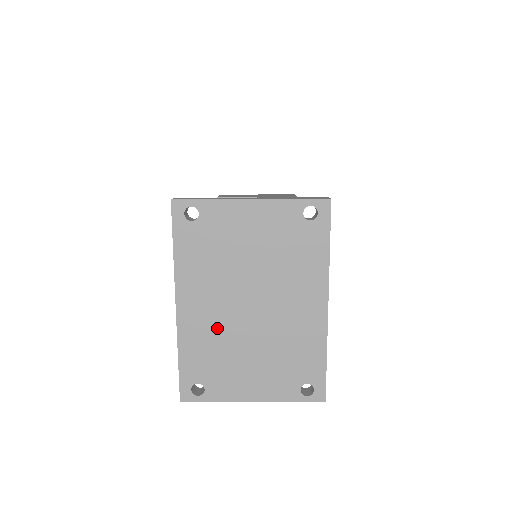
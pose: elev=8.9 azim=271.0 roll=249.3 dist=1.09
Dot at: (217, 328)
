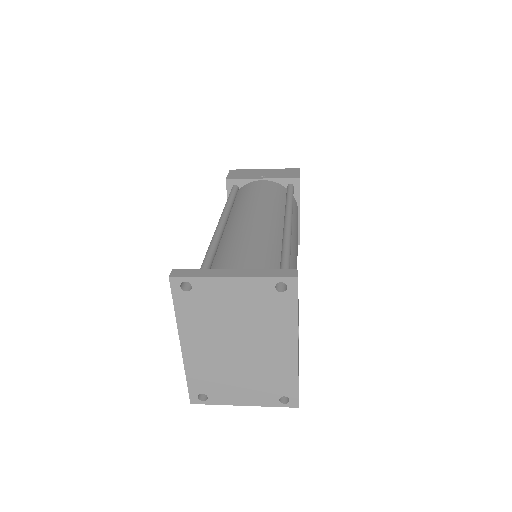
Dot at: (213, 361)
